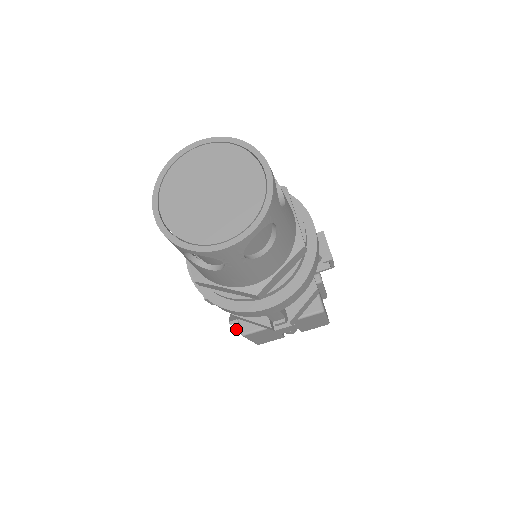
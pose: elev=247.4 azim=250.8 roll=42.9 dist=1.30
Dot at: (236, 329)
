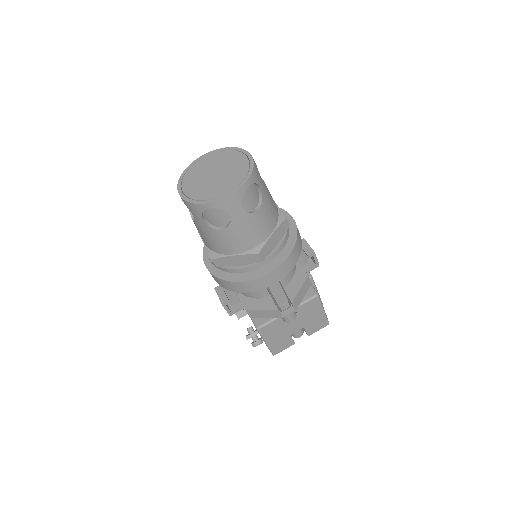
Dot at: (253, 344)
